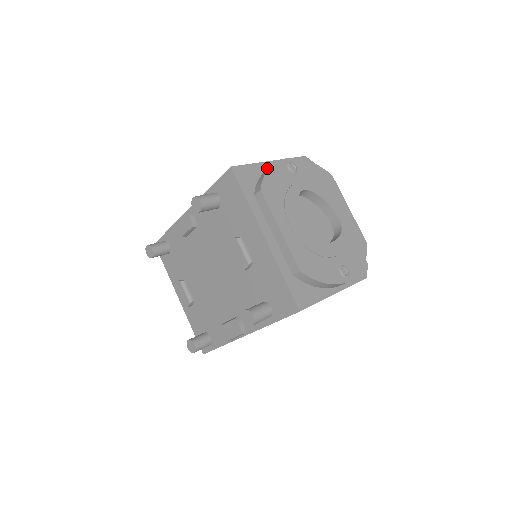
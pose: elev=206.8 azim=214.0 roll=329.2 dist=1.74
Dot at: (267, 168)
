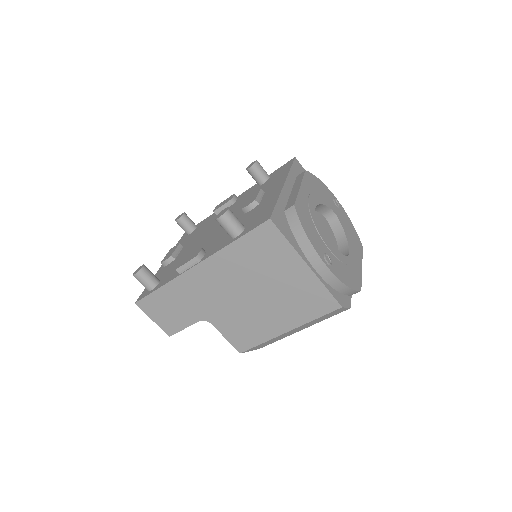
Dot at: occluded
